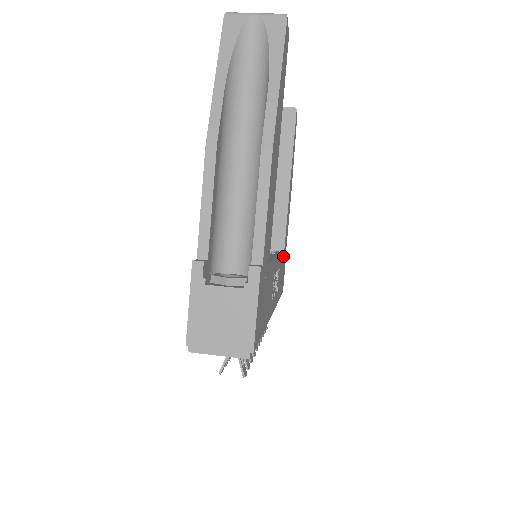
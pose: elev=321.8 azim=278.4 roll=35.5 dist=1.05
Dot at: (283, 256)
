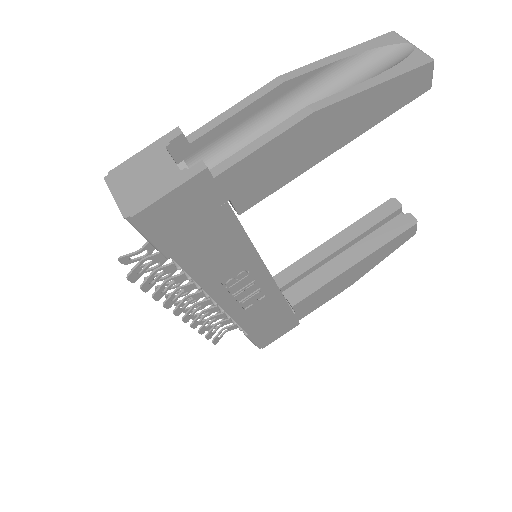
Dot at: (286, 308)
